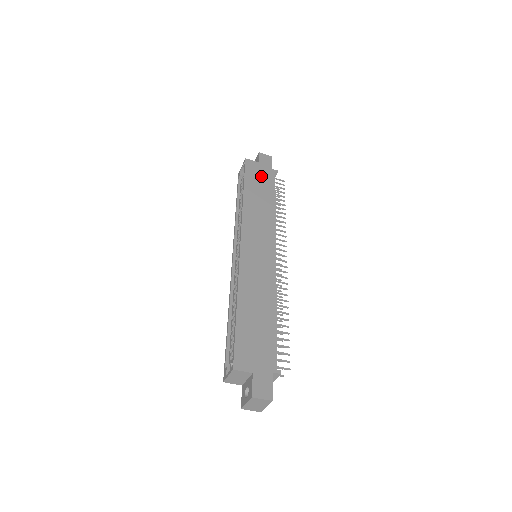
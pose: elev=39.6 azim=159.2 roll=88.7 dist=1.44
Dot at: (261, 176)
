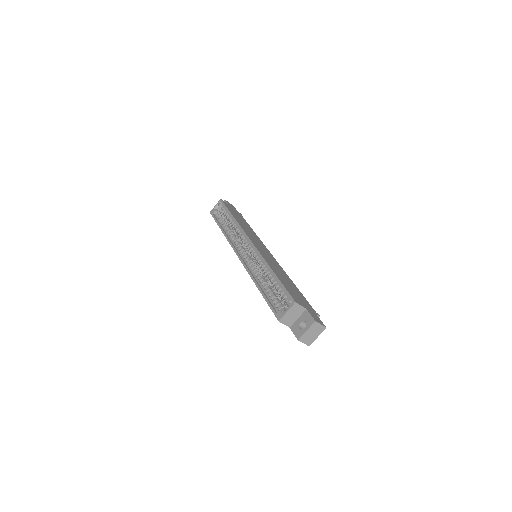
Dot at: (235, 212)
